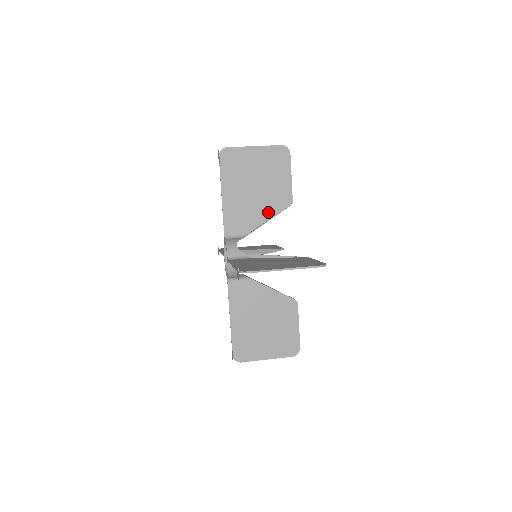
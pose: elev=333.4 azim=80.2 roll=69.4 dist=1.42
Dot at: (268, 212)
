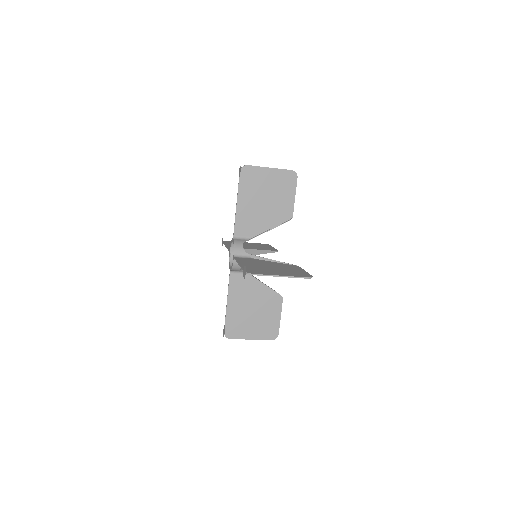
Dot at: occluded
